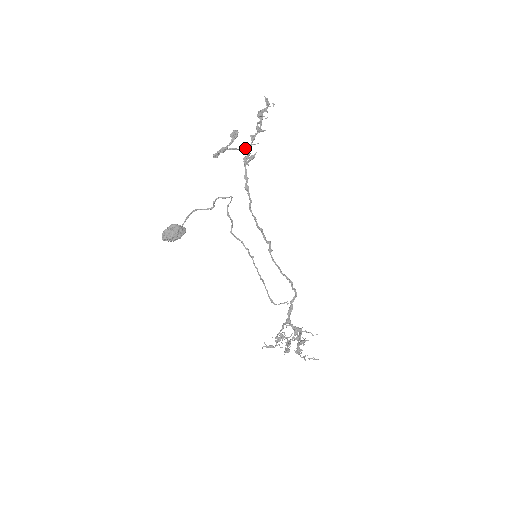
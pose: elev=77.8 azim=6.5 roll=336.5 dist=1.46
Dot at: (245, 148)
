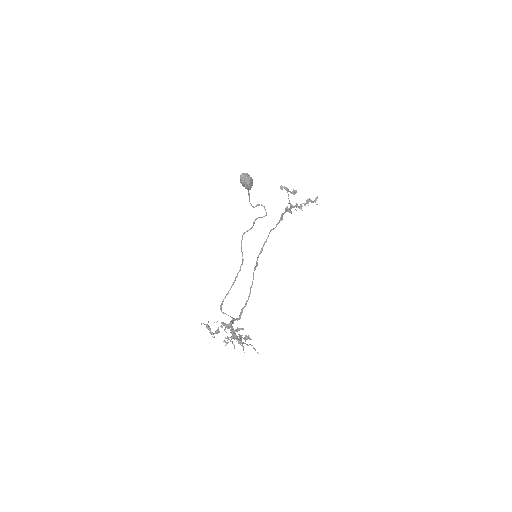
Dot at: occluded
